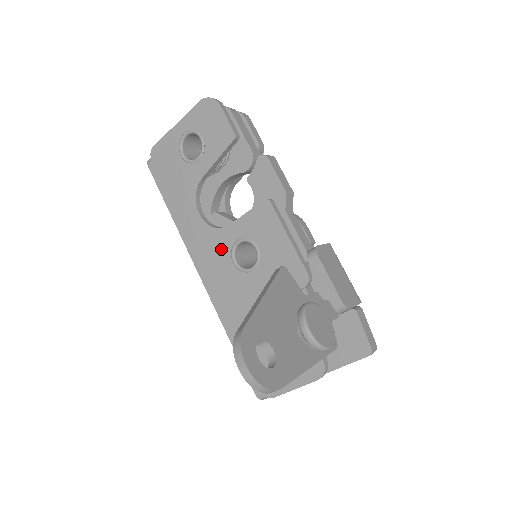
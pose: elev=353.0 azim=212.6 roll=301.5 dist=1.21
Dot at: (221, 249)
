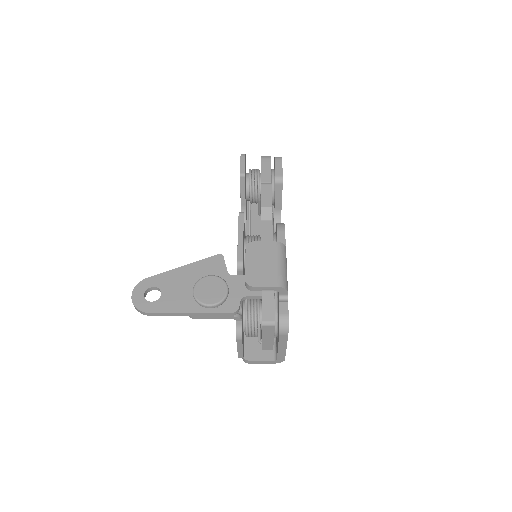
Dot at: occluded
